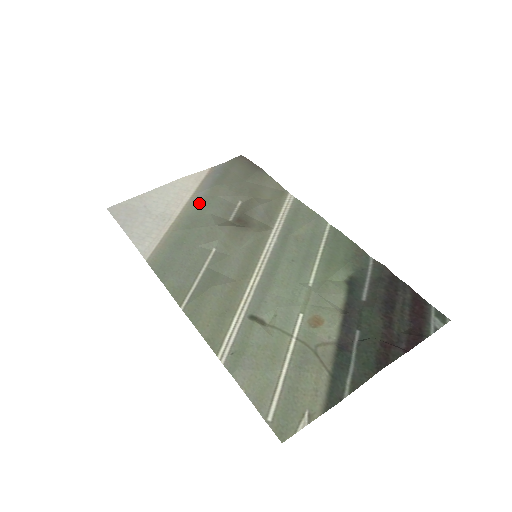
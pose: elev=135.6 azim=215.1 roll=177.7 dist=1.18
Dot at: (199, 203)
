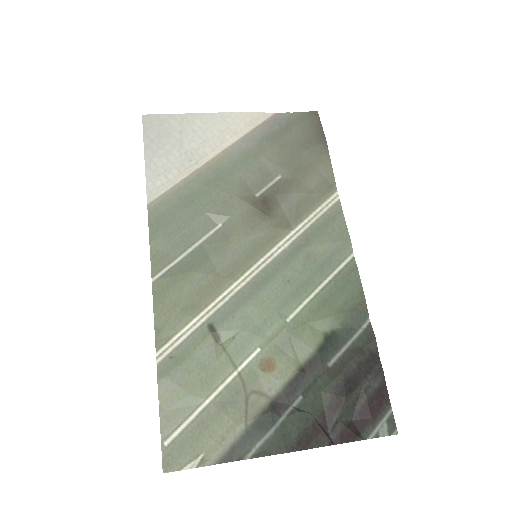
Dot at: (237, 156)
